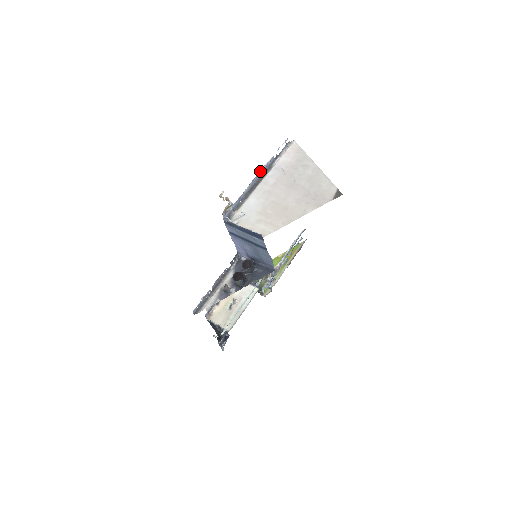
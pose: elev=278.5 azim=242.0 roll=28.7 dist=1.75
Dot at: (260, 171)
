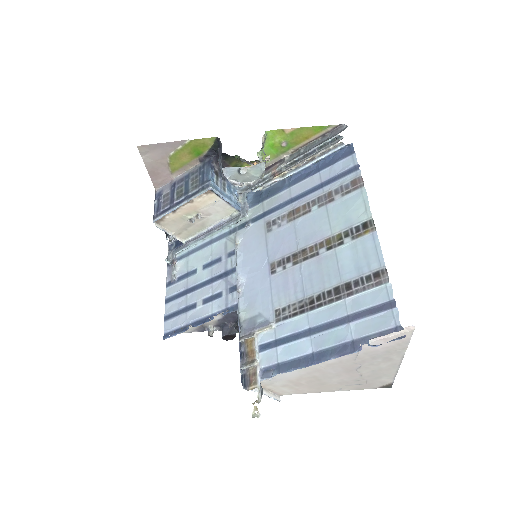
Dot at: occluded
